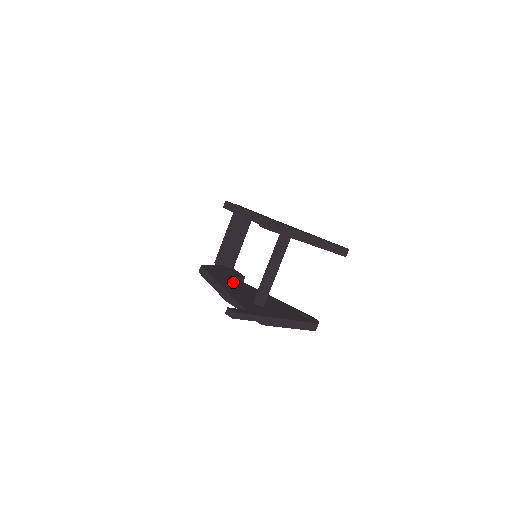
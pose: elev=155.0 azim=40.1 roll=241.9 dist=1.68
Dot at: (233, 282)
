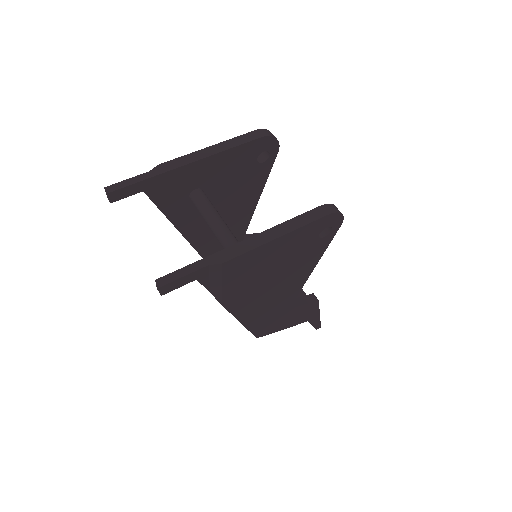
Dot at: occluded
